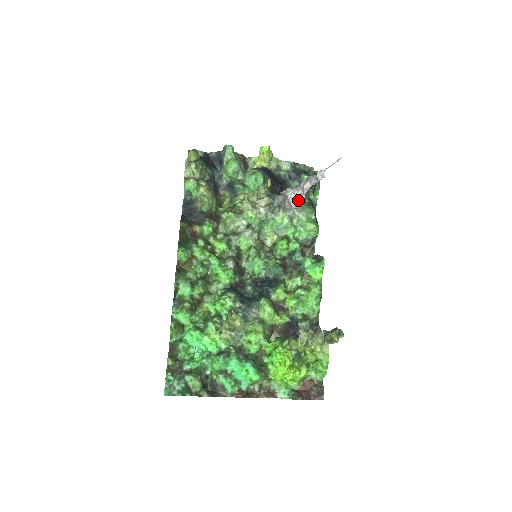
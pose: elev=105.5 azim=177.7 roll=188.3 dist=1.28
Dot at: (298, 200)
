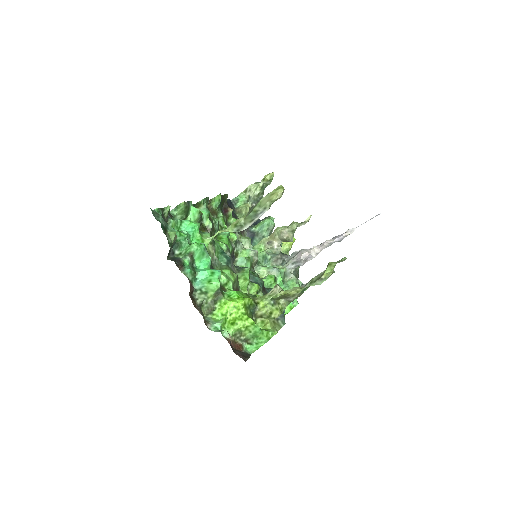
Dot at: (310, 254)
